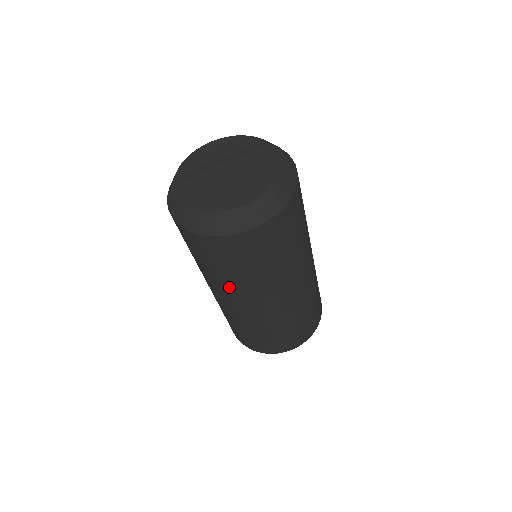
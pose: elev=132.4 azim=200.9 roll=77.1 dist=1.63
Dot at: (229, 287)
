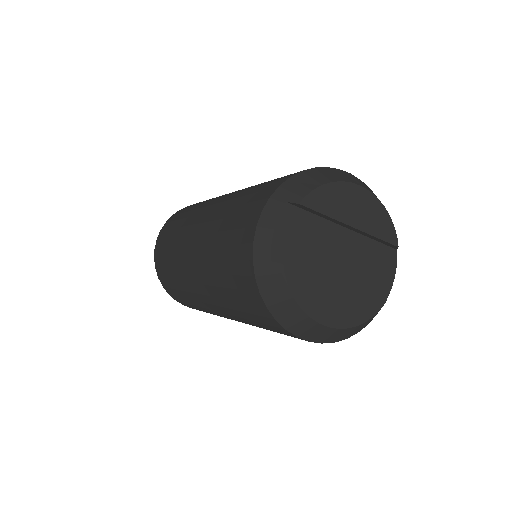
Dot at: (216, 296)
